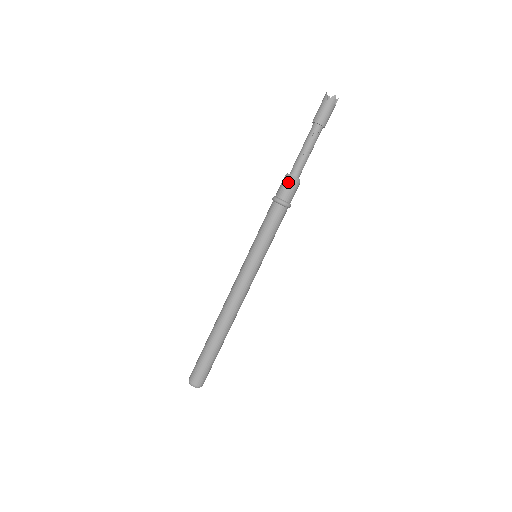
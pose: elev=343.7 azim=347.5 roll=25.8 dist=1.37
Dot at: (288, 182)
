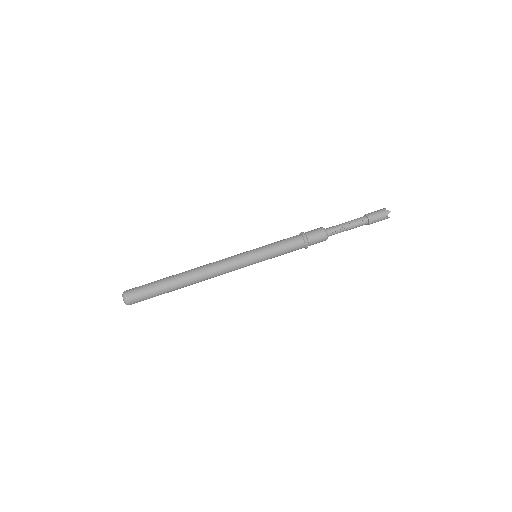
Dot at: (320, 230)
